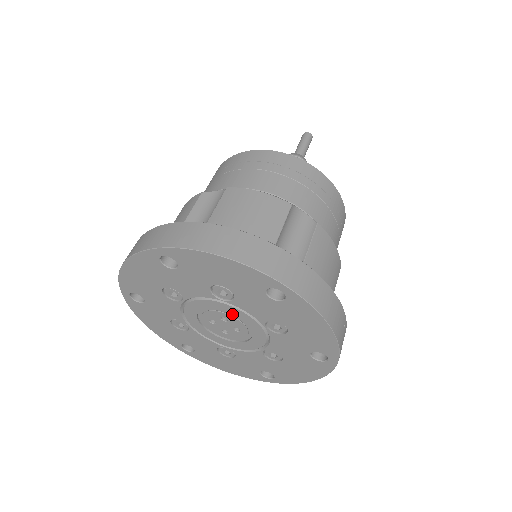
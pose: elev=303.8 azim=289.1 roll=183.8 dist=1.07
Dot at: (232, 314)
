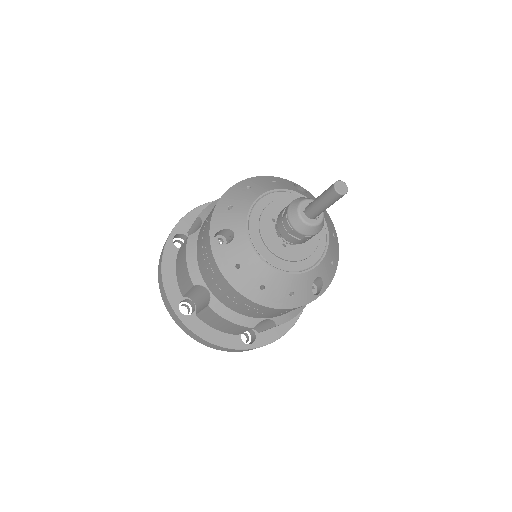
Dot at: occluded
